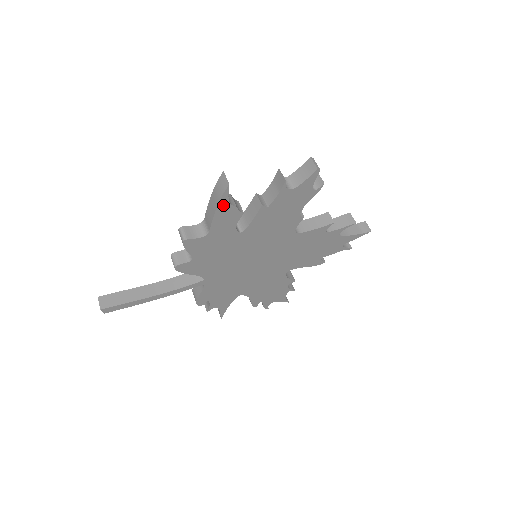
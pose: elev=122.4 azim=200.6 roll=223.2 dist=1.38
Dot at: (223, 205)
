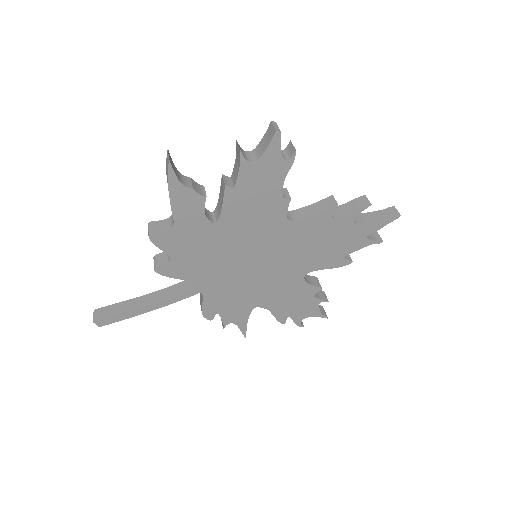
Dot at: (175, 187)
